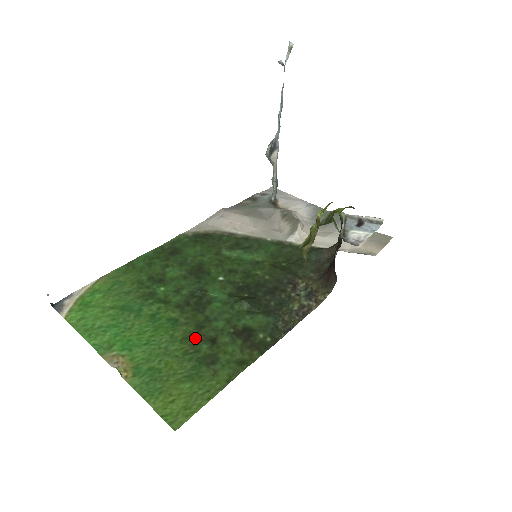
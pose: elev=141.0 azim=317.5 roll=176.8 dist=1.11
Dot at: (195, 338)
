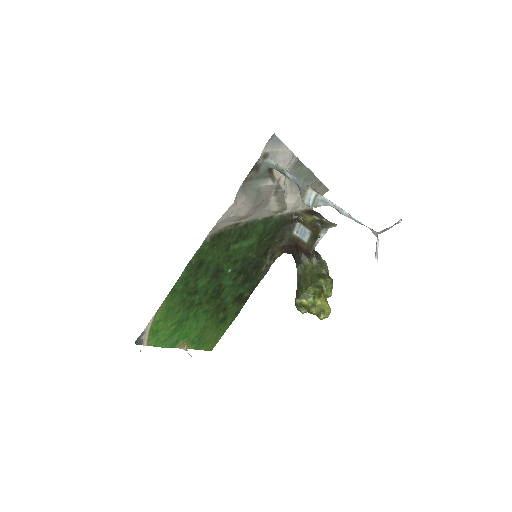
Dot at: (217, 313)
